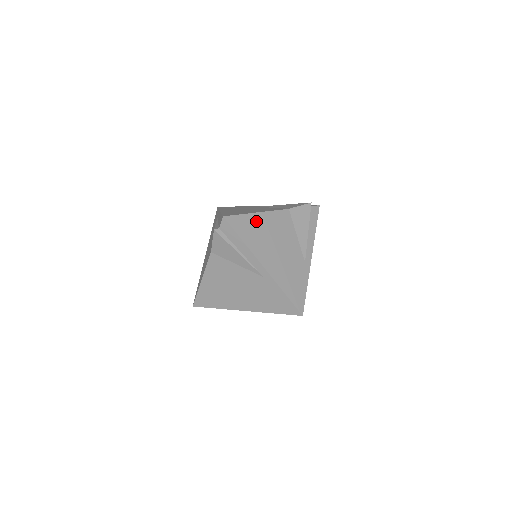
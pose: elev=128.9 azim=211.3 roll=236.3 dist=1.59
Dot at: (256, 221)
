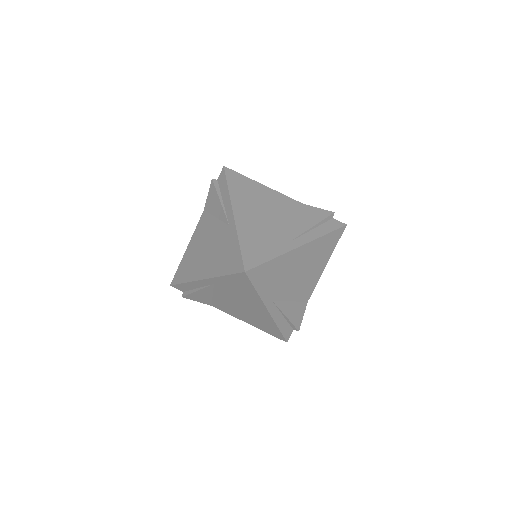
Dot at: (256, 187)
